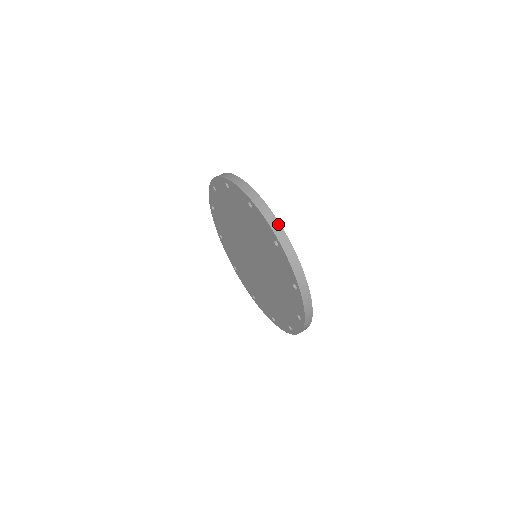
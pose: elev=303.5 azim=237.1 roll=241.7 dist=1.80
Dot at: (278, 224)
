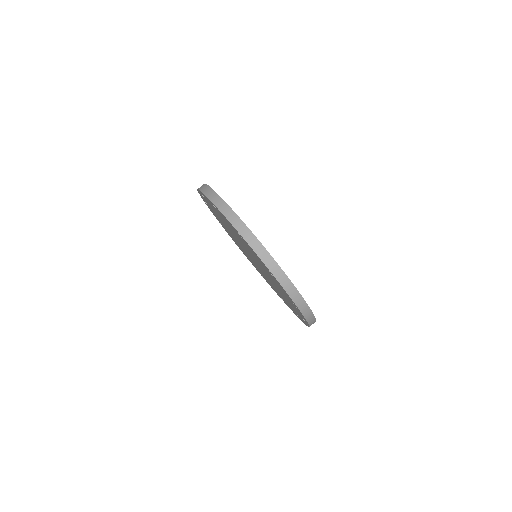
Dot at: (300, 297)
